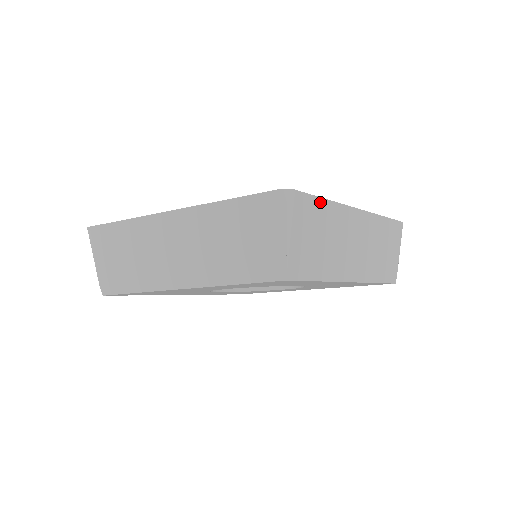
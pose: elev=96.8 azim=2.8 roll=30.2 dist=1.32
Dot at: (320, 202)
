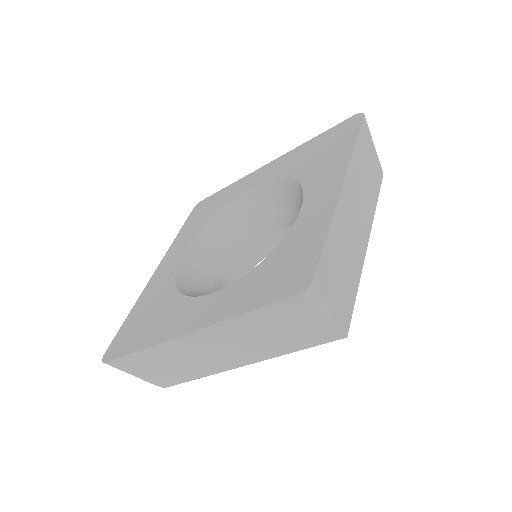
Dot at: (327, 244)
